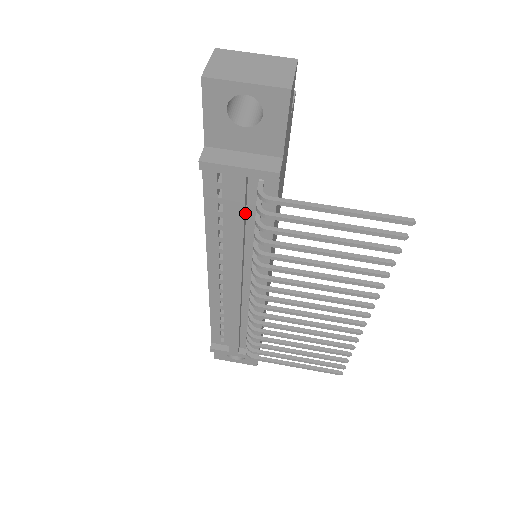
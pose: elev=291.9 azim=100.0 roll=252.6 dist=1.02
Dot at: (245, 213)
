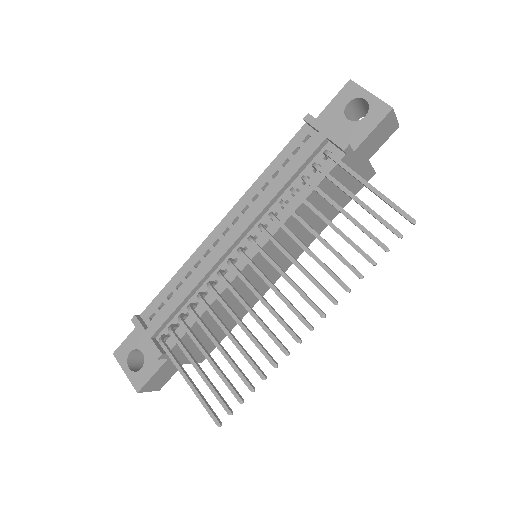
Dot at: (299, 172)
